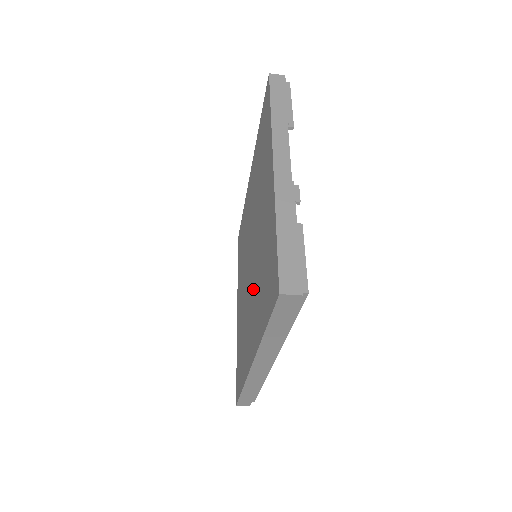
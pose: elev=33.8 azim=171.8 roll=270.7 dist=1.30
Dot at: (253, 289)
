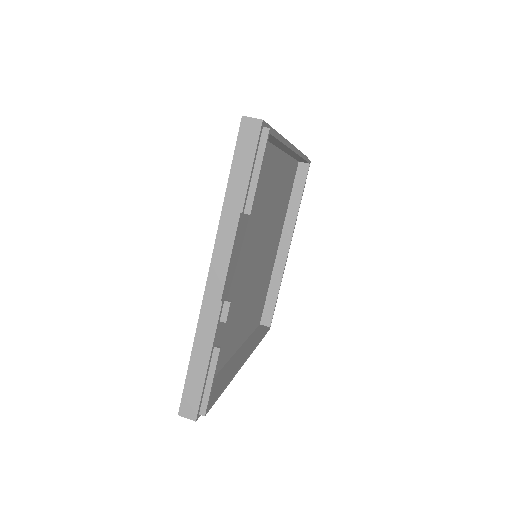
Dot at: occluded
